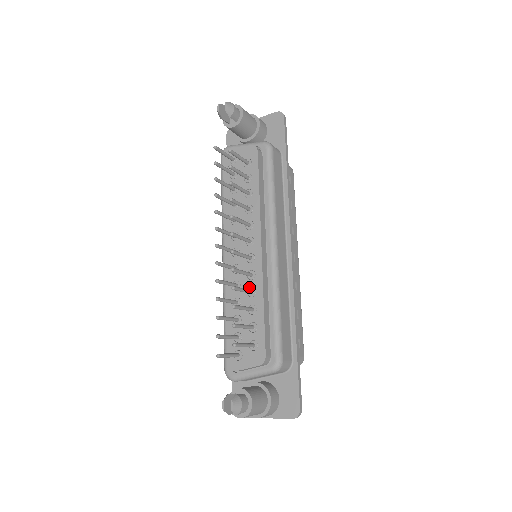
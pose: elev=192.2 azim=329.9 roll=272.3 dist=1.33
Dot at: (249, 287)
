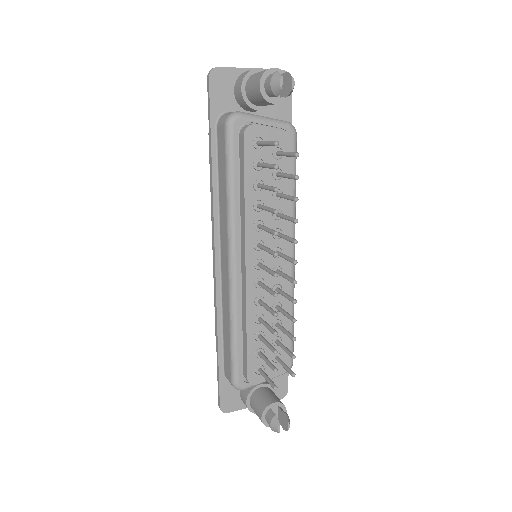
Dot at: (274, 302)
